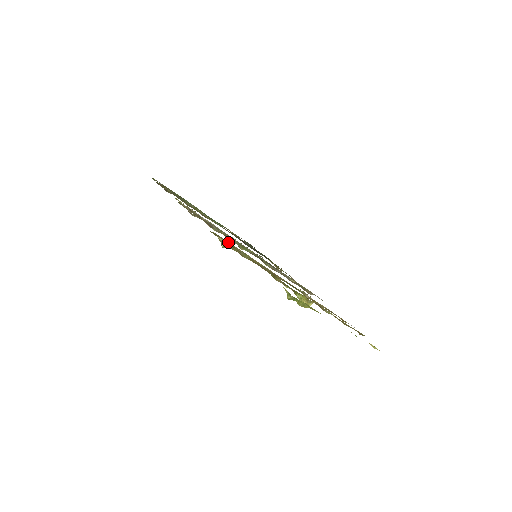
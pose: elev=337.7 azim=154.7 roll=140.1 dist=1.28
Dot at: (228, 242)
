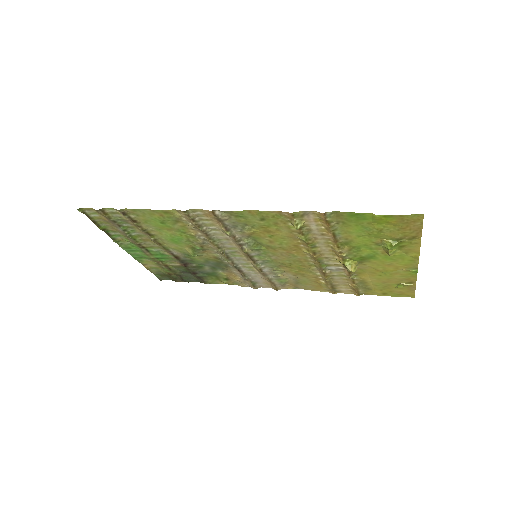
Dot at: (305, 221)
